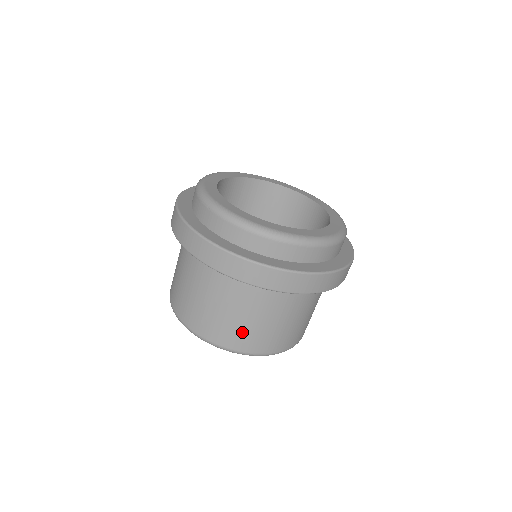
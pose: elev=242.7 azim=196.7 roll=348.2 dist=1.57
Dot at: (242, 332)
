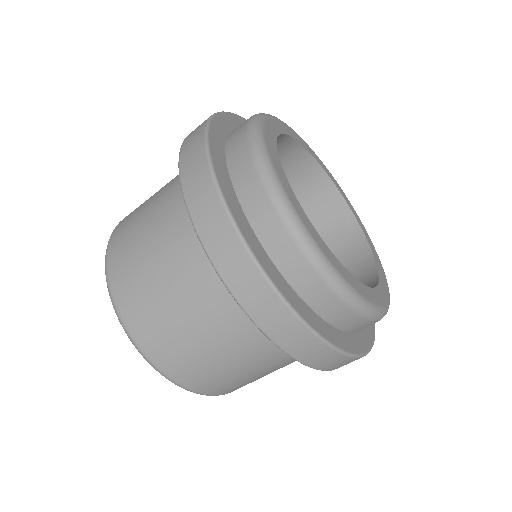
Dot at: (233, 382)
